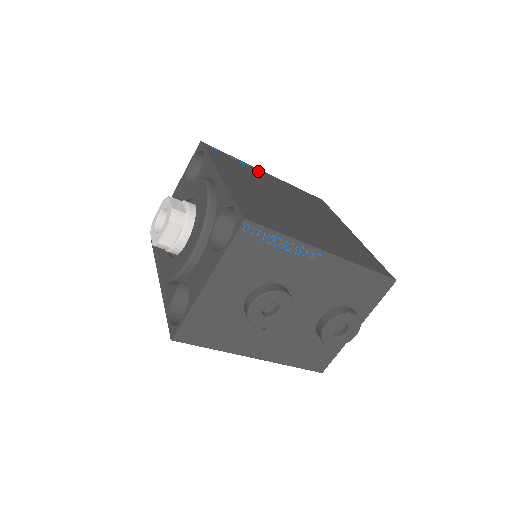
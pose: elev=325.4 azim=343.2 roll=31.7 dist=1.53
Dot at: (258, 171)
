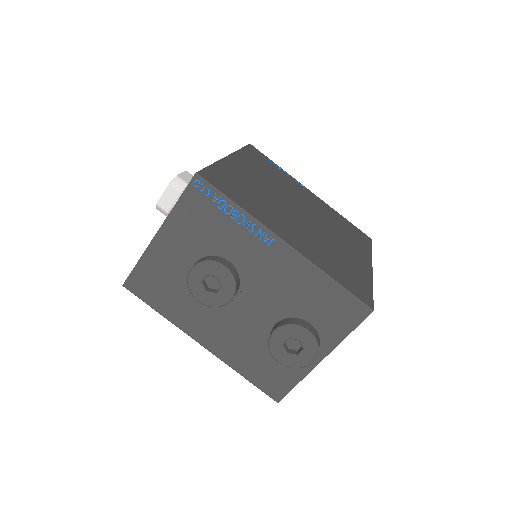
Dot at: (298, 184)
